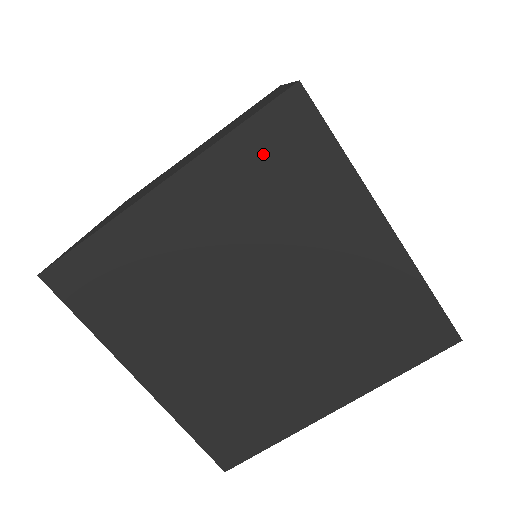
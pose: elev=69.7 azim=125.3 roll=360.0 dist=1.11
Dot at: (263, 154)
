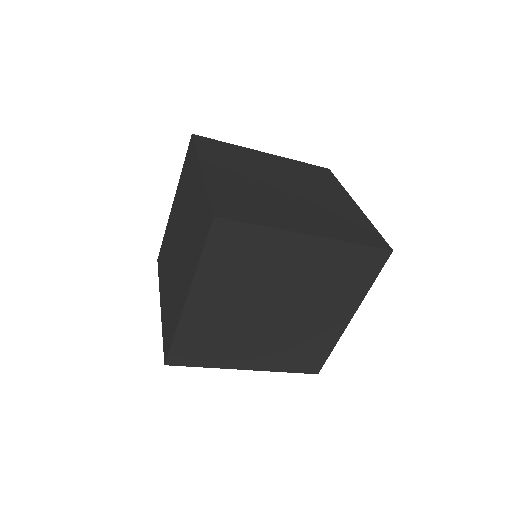
Dot at: occluded
